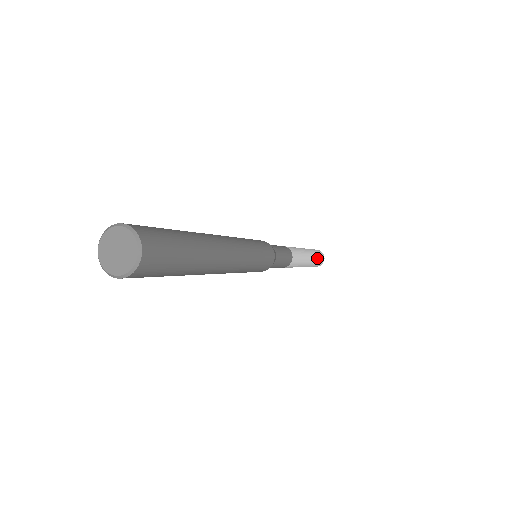
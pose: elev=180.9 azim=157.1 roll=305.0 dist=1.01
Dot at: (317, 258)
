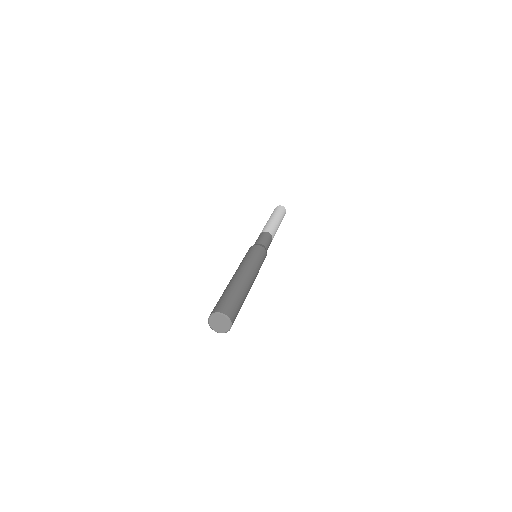
Dot at: occluded
